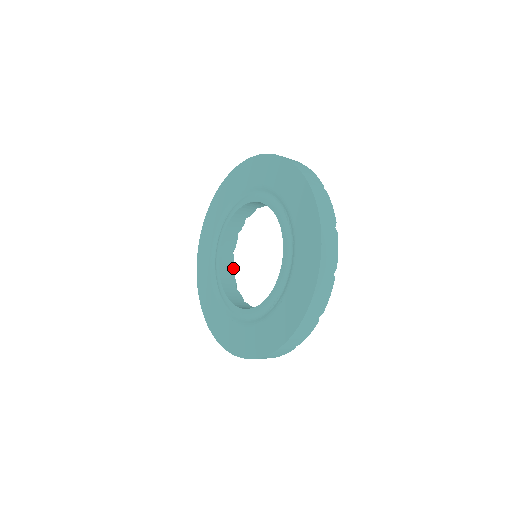
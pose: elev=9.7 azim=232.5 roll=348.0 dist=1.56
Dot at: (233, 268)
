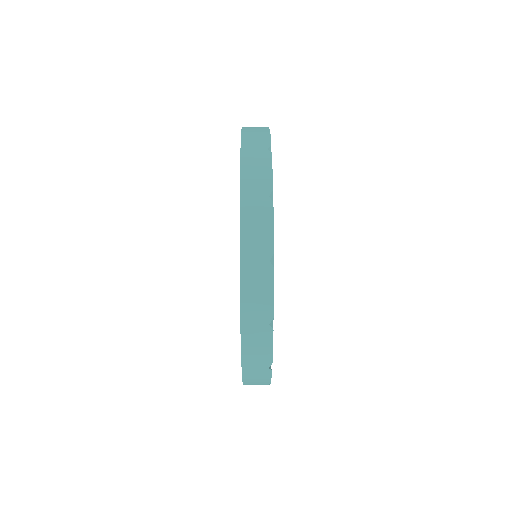
Dot at: occluded
